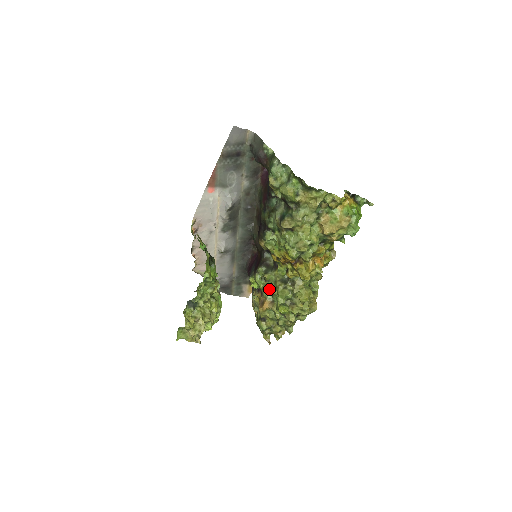
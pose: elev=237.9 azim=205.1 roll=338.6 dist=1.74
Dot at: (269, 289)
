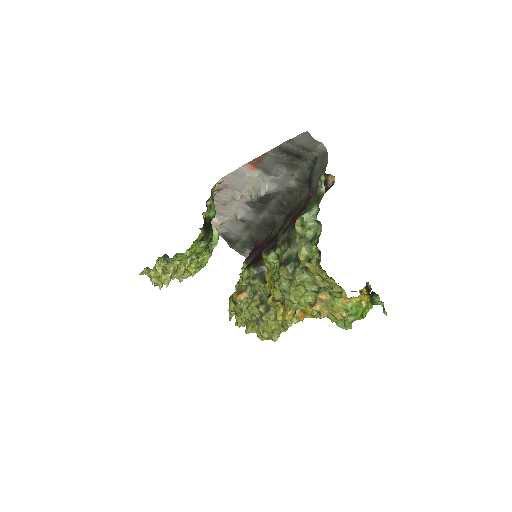
Dot at: (250, 290)
